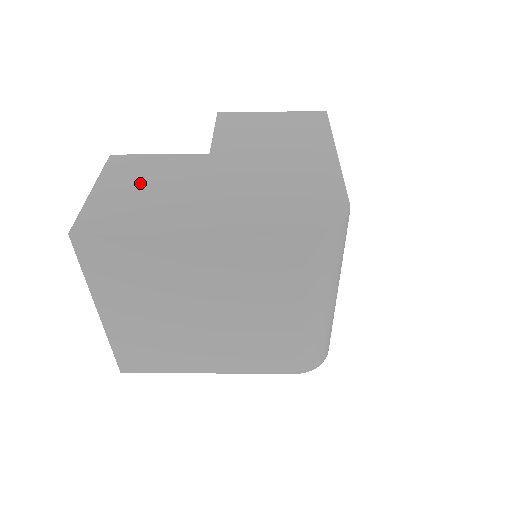
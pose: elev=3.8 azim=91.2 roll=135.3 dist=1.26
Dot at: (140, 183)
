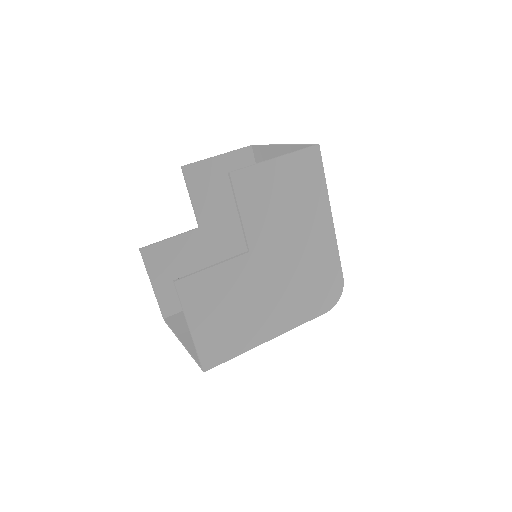
Dot at: (219, 308)
